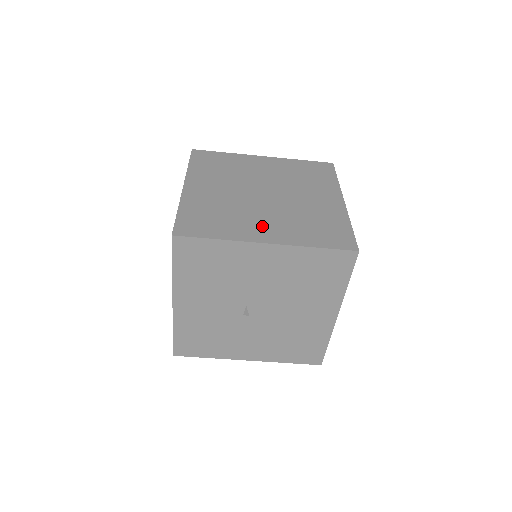
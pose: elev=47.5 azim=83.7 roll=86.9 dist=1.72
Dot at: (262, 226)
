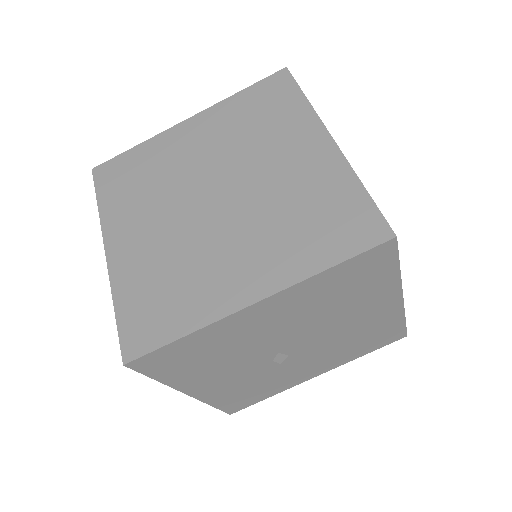
Dot at: (235, 270)
